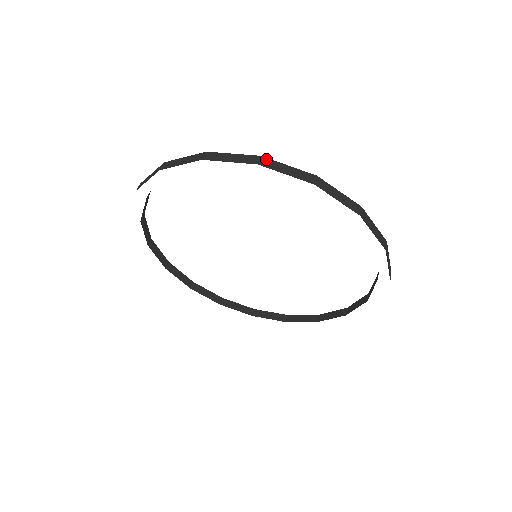
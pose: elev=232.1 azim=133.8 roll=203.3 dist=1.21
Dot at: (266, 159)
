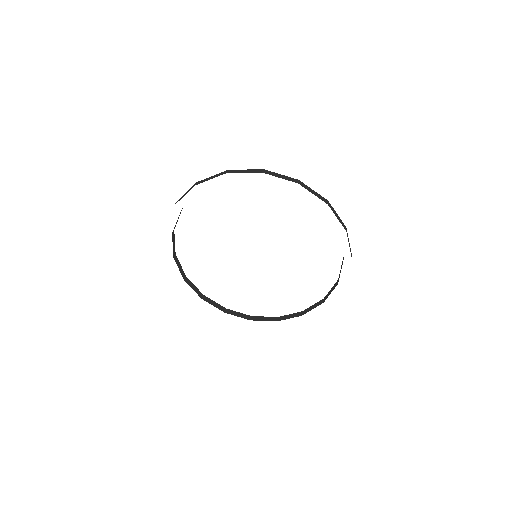
Dot at: (267, 171)
